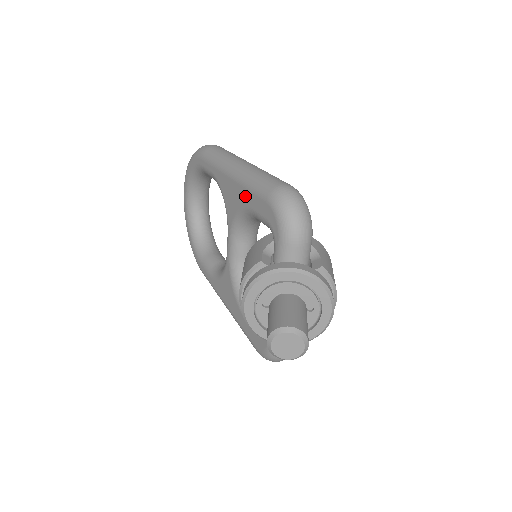
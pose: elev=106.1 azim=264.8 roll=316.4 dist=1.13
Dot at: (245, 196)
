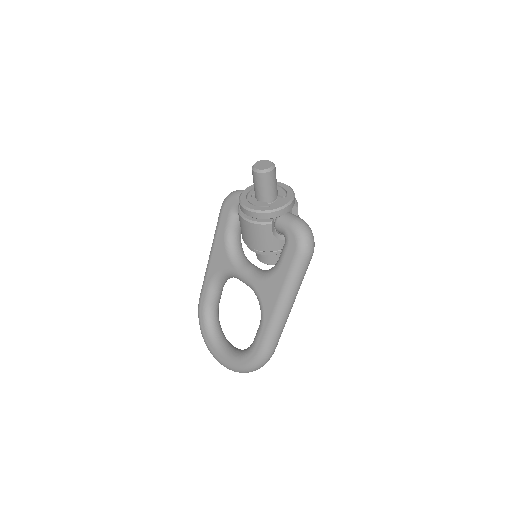
Dot at: (219, 236)
